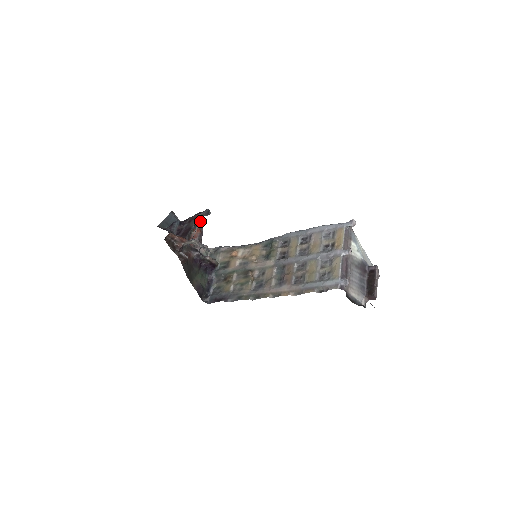
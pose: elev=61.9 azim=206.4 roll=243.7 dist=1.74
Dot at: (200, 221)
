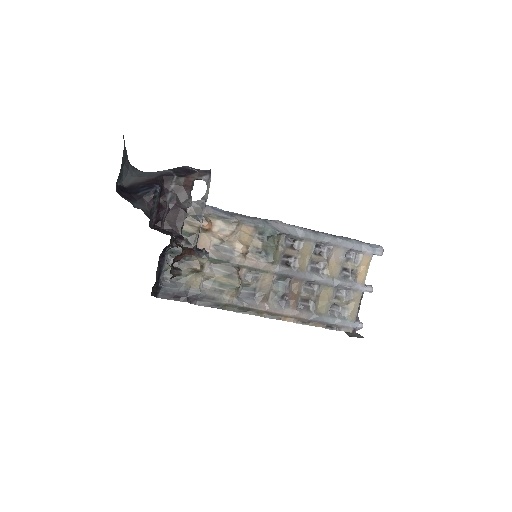
Dot at: (205, 203)
